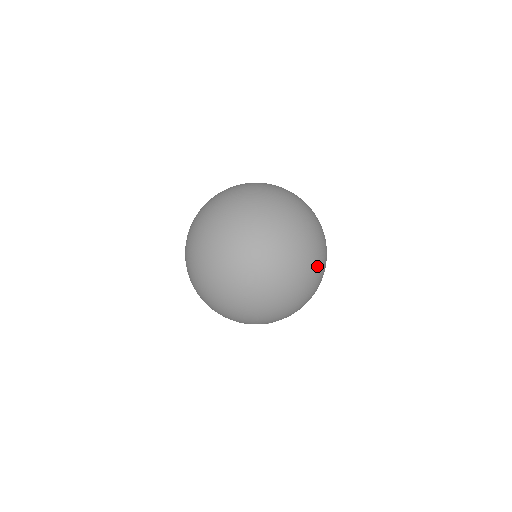
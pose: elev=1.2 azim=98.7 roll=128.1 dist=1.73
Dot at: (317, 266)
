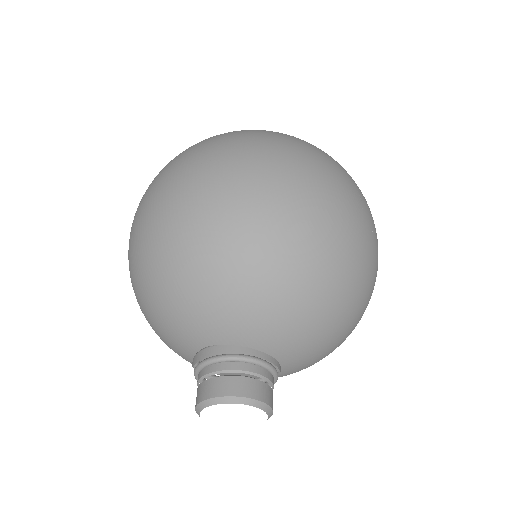
Dot at: occluded
